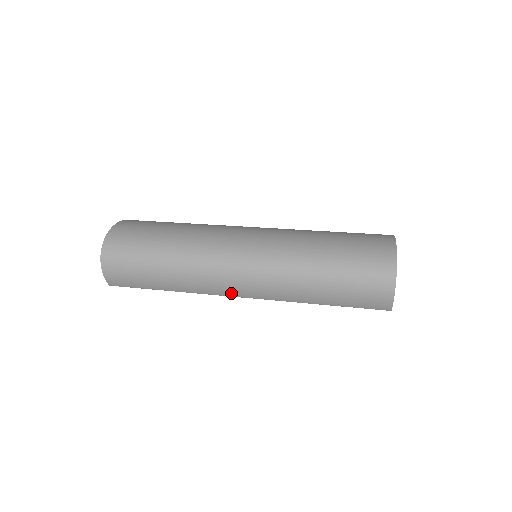
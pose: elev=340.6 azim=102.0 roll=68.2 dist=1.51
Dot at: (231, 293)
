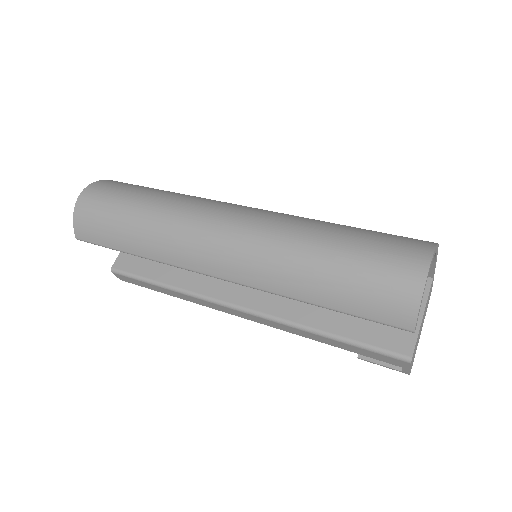
Dot at: (204, 267)
